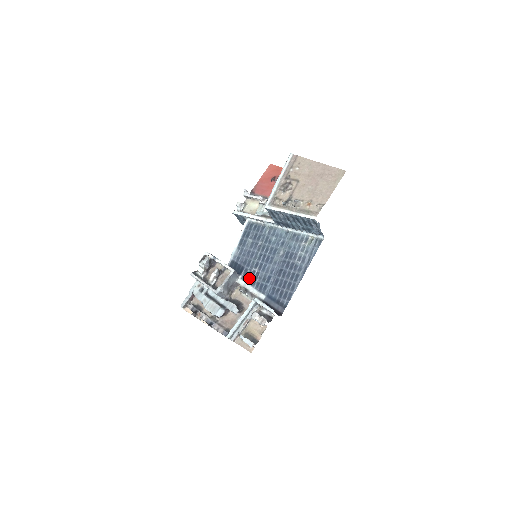
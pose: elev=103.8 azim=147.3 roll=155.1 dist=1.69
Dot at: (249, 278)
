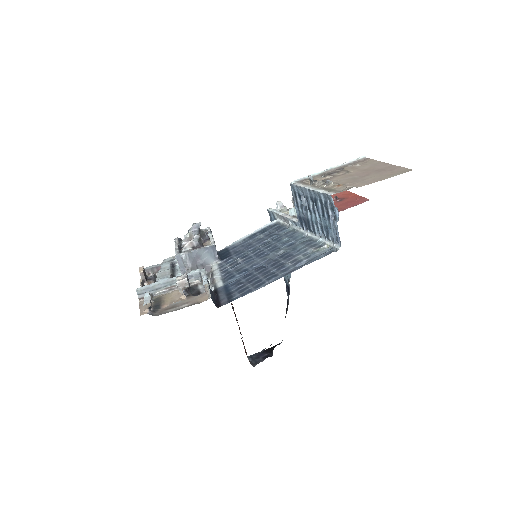
Dot at: (226, 266)
